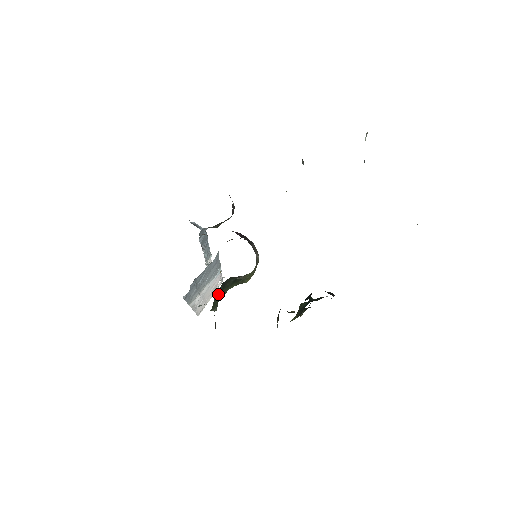
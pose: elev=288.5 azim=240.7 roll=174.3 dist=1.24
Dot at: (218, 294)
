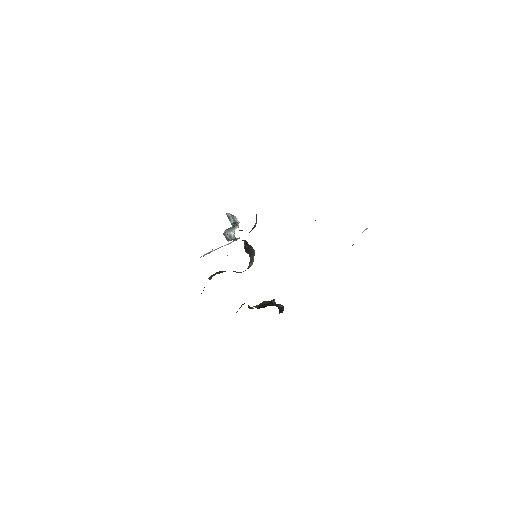
Dot at: (215, 273)
